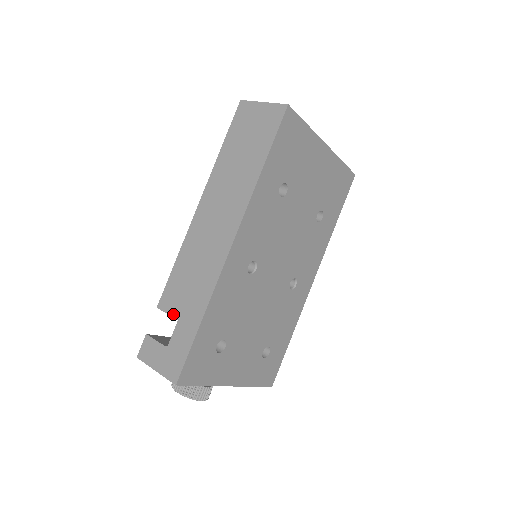
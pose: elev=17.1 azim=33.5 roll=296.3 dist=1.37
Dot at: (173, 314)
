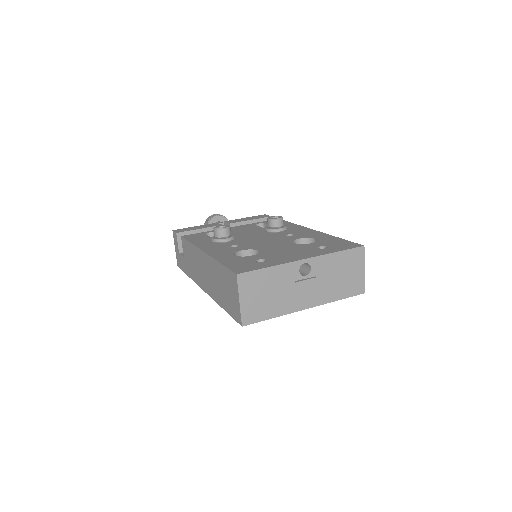
Dot at: (183, 252)
